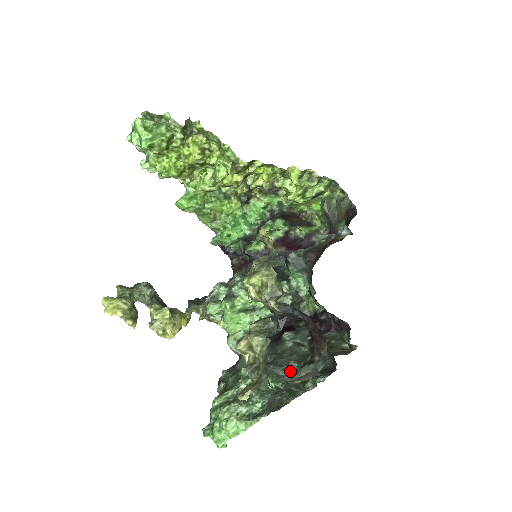
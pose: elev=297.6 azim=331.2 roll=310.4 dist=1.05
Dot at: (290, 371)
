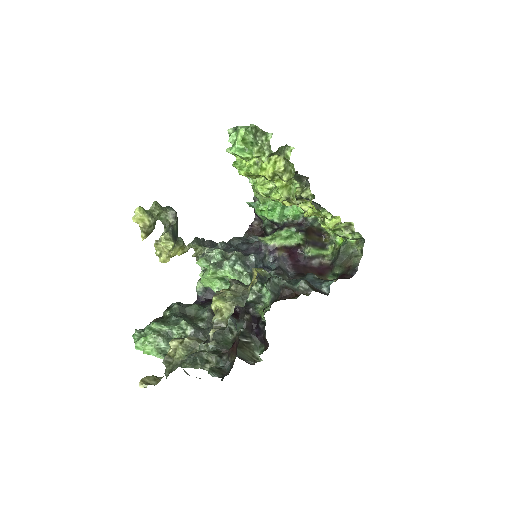
Dot at: (208, 346)
